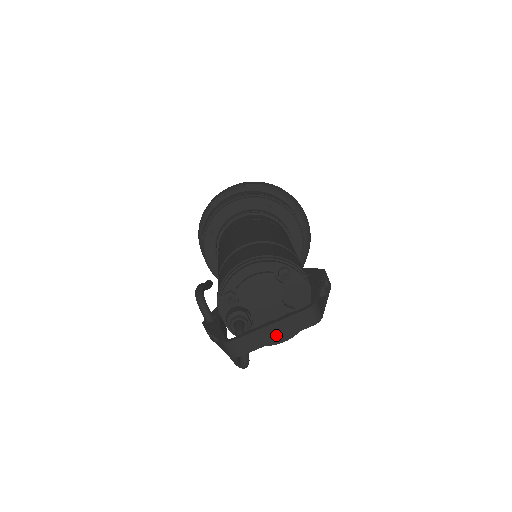
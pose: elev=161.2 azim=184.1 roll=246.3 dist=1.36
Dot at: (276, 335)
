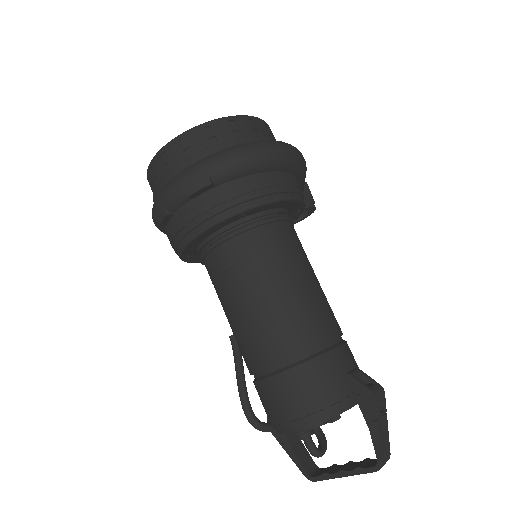
Dot at: occluded
